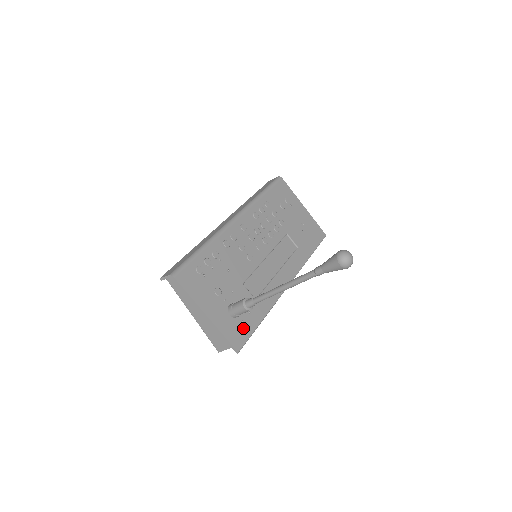
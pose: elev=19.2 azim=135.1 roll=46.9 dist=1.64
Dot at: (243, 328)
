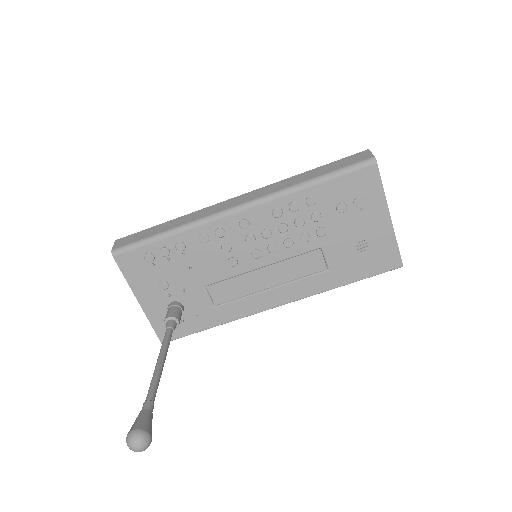
Dot at: (180, 326)
